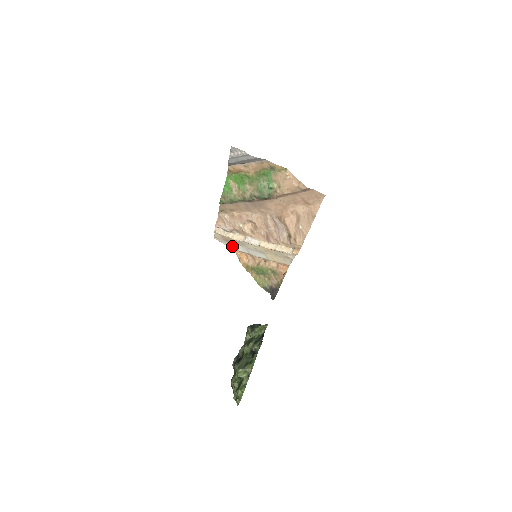
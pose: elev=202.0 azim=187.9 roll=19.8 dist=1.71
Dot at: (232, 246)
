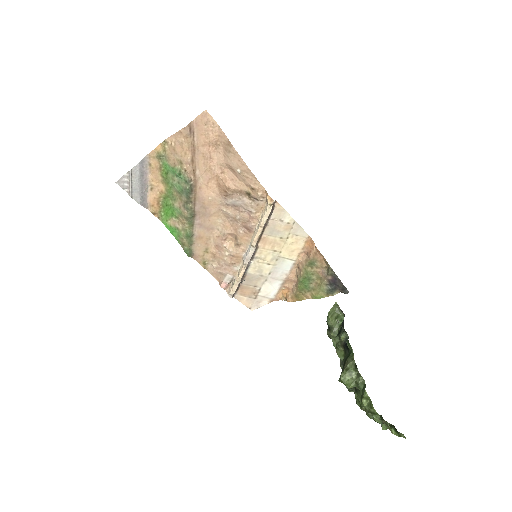
Dot at: (266, 295)
